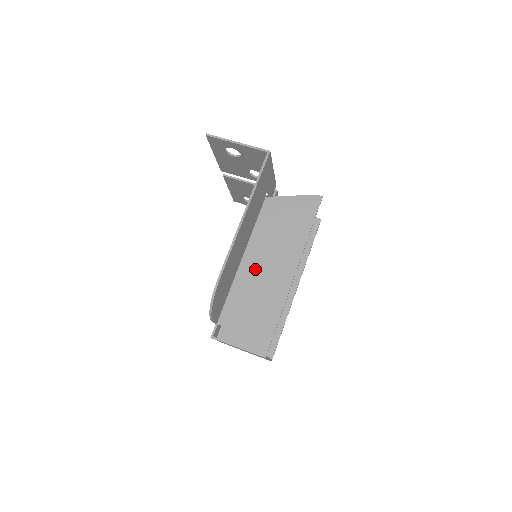
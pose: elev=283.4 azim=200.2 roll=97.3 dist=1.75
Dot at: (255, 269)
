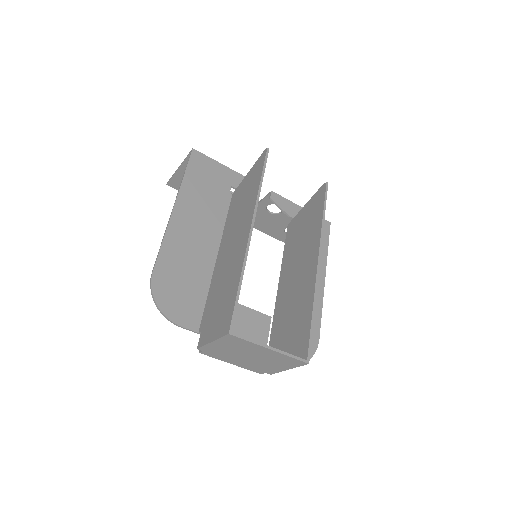
Dot at: (224, 256)
